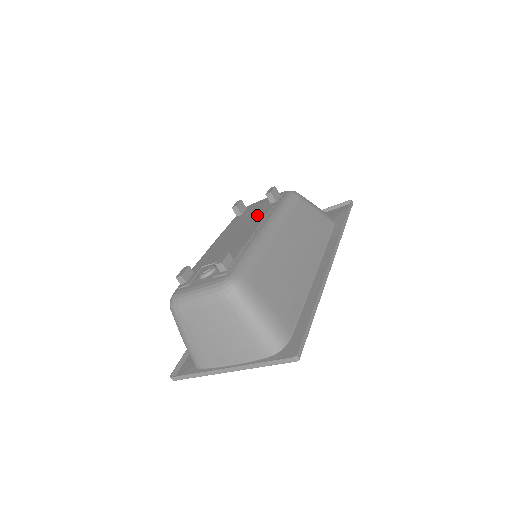
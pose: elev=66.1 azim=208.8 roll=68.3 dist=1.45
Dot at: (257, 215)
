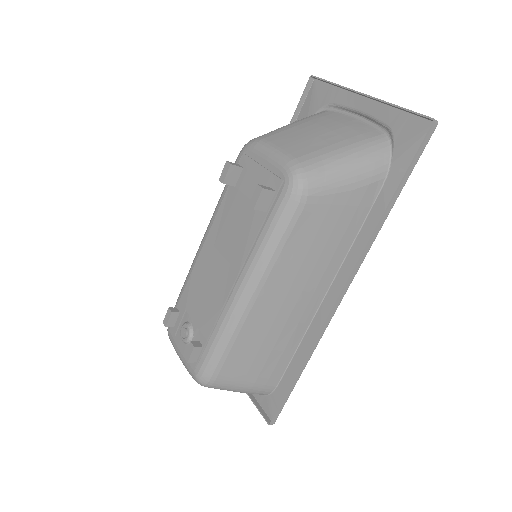
Dot at: (242, 232)
